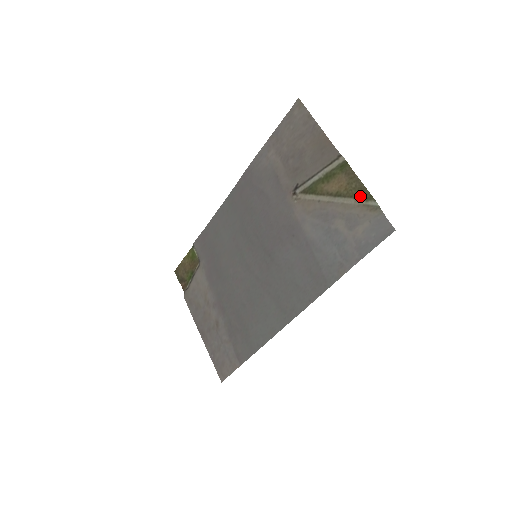
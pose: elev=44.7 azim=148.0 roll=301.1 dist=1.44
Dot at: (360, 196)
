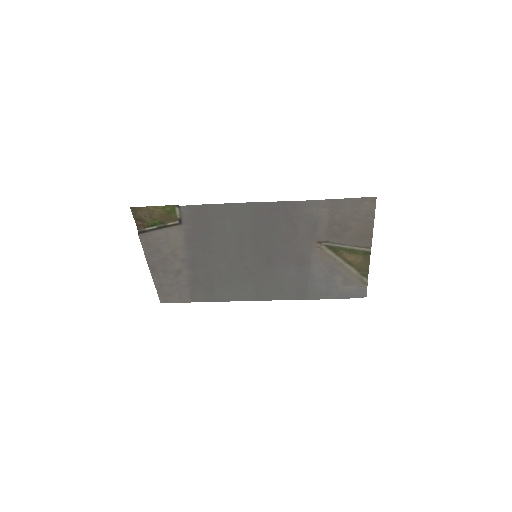
Dot at: (362, 272)
